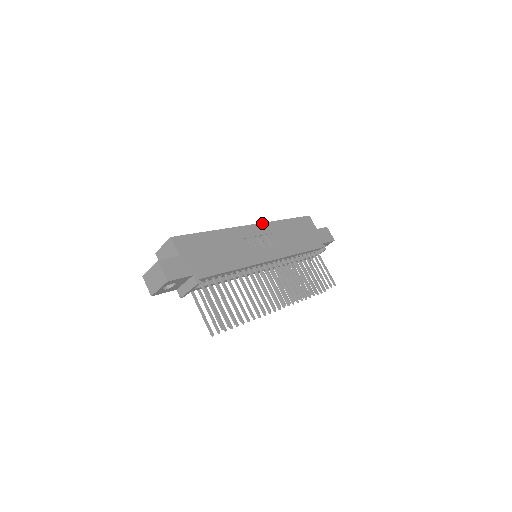
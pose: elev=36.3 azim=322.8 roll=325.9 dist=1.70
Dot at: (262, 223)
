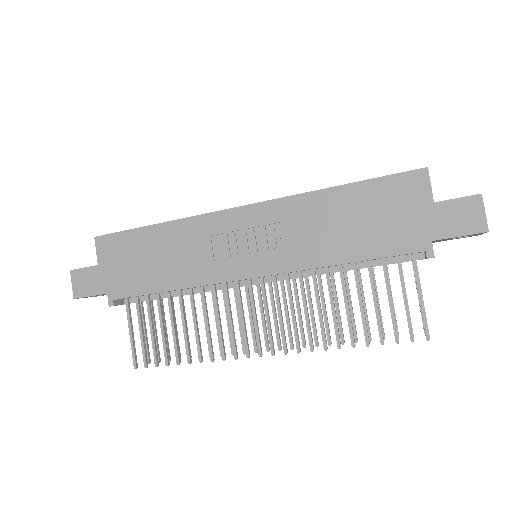
Dot at: (267, 201)
